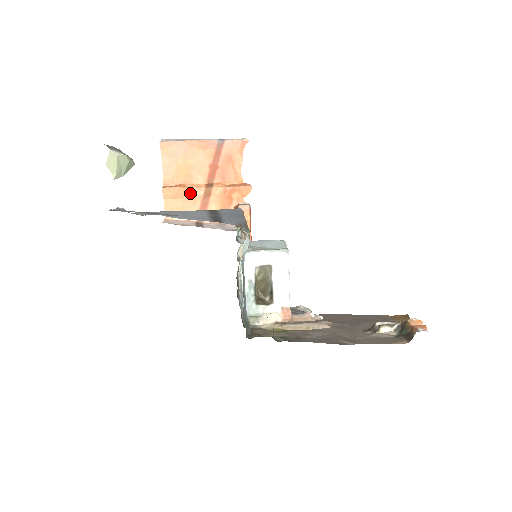
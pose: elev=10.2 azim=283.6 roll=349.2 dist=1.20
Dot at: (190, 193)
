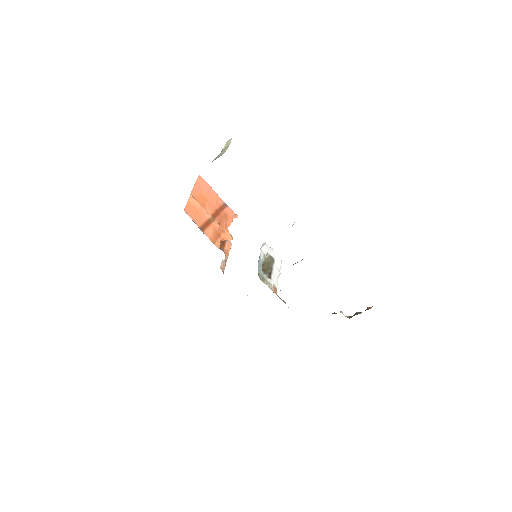
Dot at: (203, 211)
